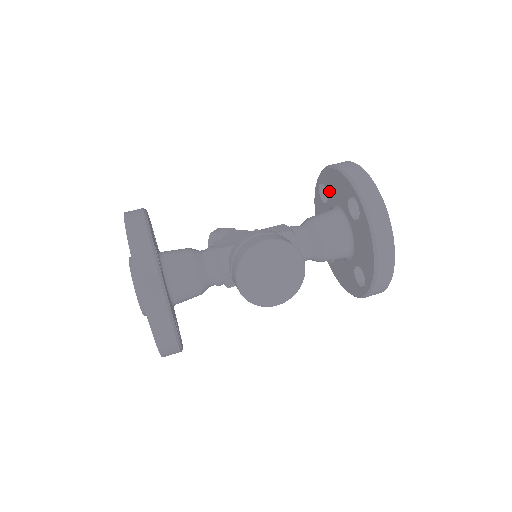
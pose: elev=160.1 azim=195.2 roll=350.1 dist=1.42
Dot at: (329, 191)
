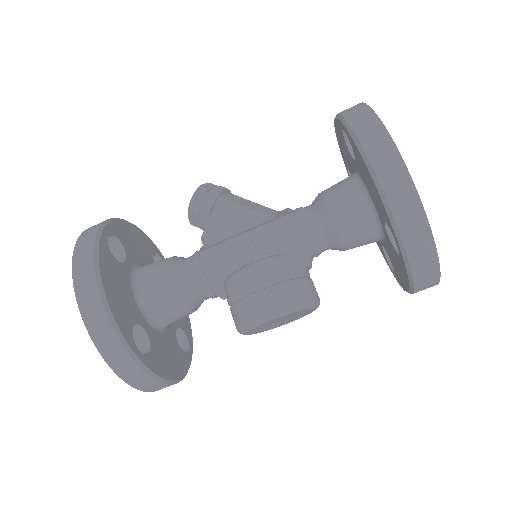
Dot at: (358, 164)
